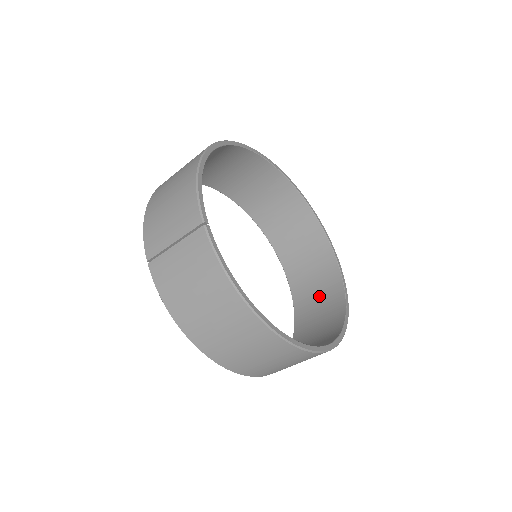
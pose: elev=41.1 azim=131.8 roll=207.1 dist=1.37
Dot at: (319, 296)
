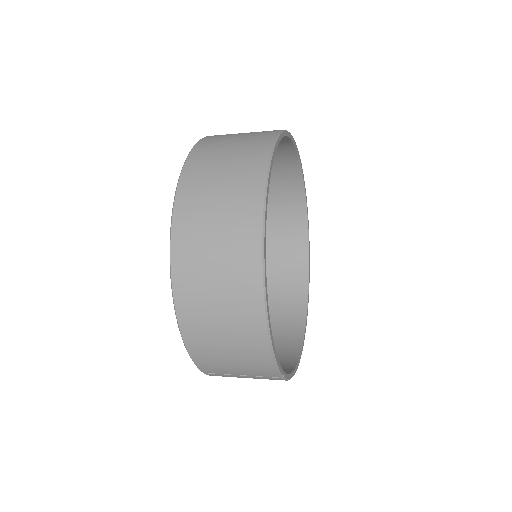
Dot at: (276, 196)
